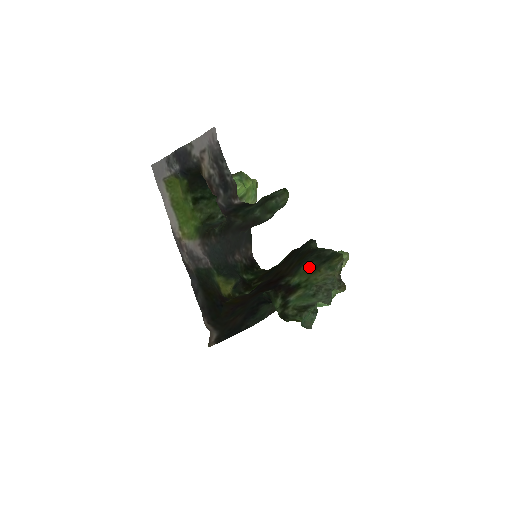
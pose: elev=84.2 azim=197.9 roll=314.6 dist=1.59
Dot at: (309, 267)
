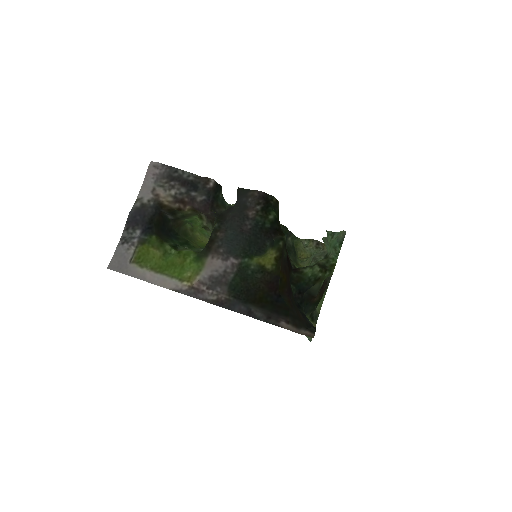
Dot at: occluded
